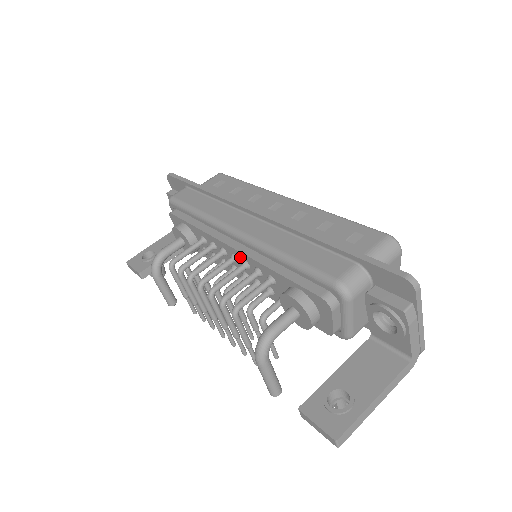
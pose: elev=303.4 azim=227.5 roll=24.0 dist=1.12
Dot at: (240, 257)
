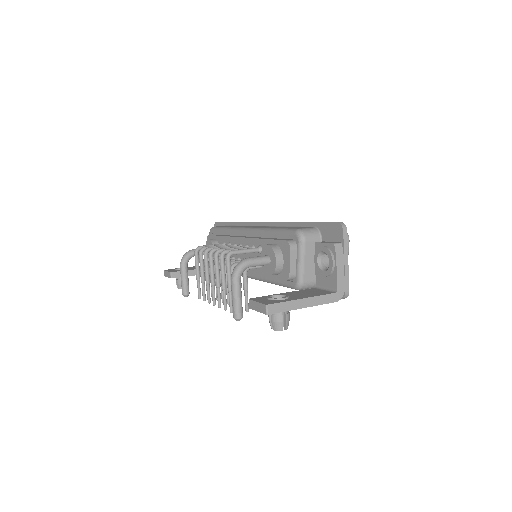
Dot at: (244, 243)
